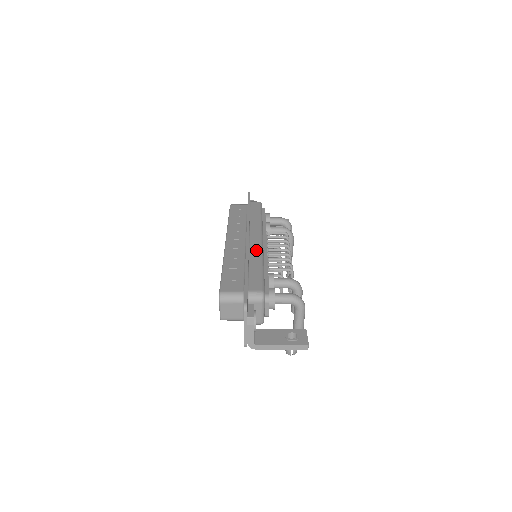
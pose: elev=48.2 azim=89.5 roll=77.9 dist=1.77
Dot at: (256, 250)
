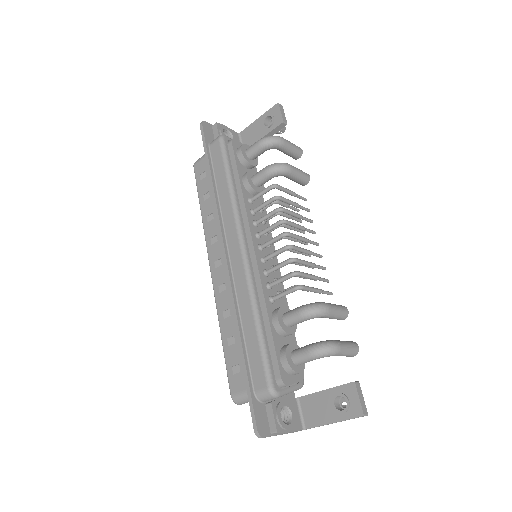
Dot at: (242, 285)
